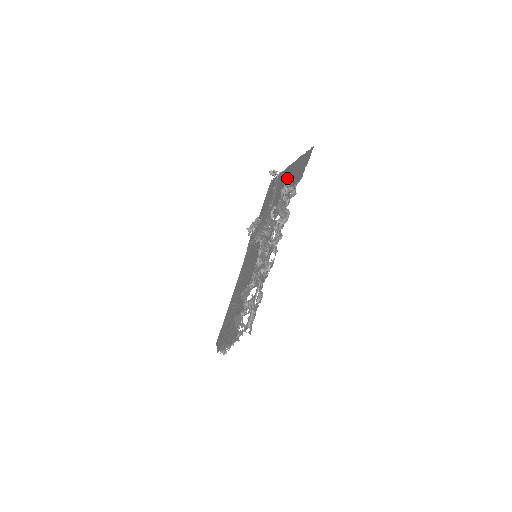
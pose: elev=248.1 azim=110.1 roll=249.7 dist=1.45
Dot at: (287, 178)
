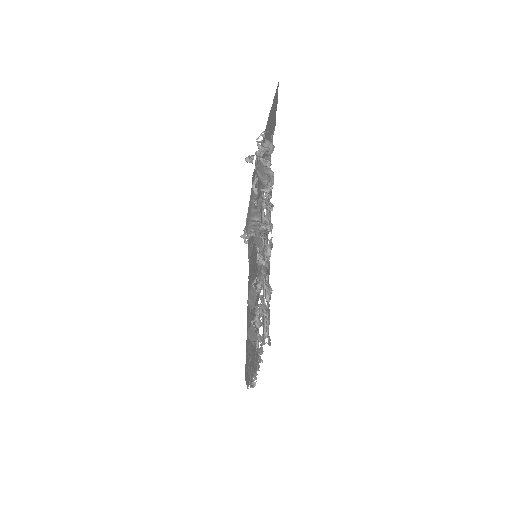
Dot at: occluded
